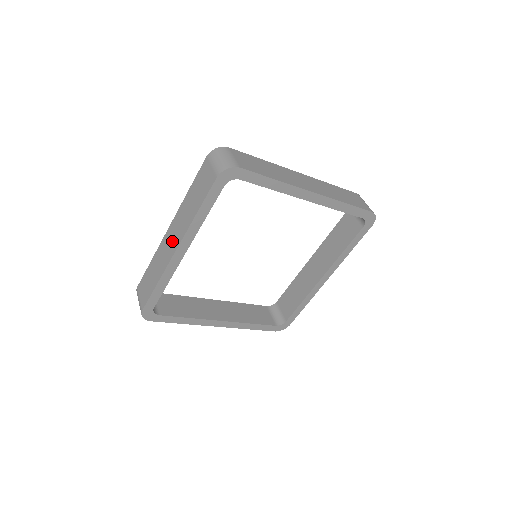
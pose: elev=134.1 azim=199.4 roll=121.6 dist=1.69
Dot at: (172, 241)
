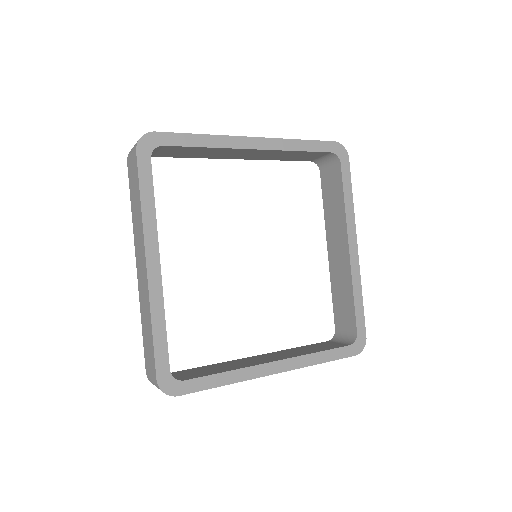
Dot at: (141, 266)
